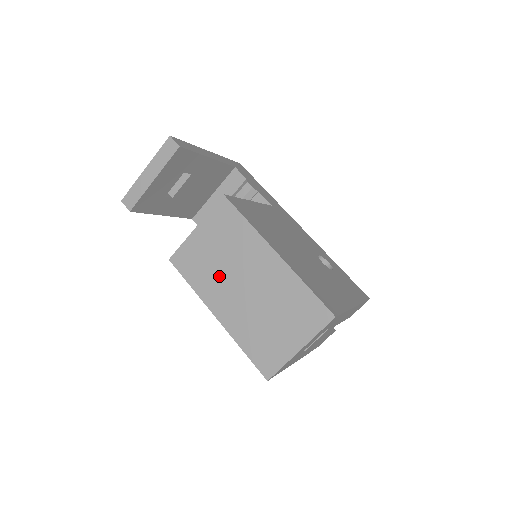
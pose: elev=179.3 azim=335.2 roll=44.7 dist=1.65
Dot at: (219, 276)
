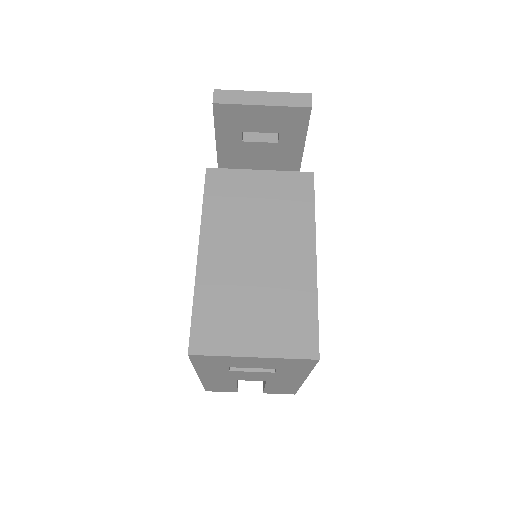
Dot at: (241, 224)
